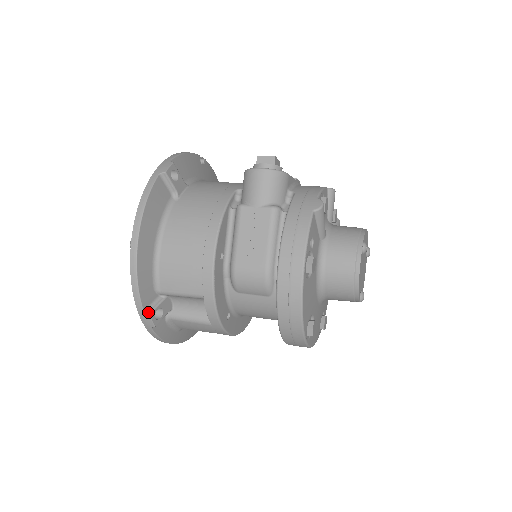
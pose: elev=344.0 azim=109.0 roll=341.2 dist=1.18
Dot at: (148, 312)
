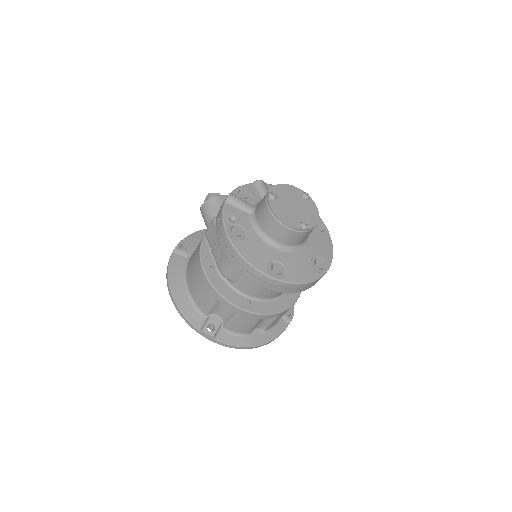
Dot at: (201, 329)
